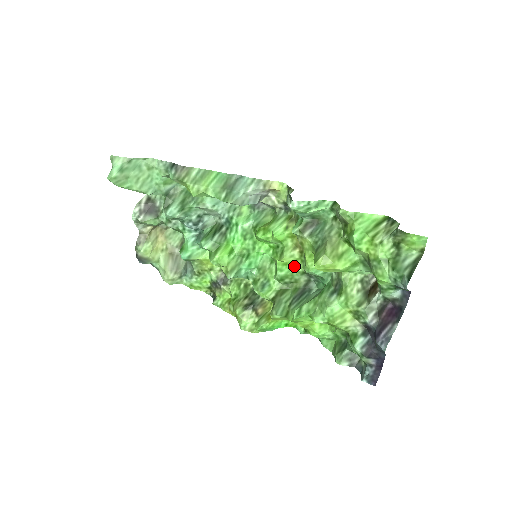
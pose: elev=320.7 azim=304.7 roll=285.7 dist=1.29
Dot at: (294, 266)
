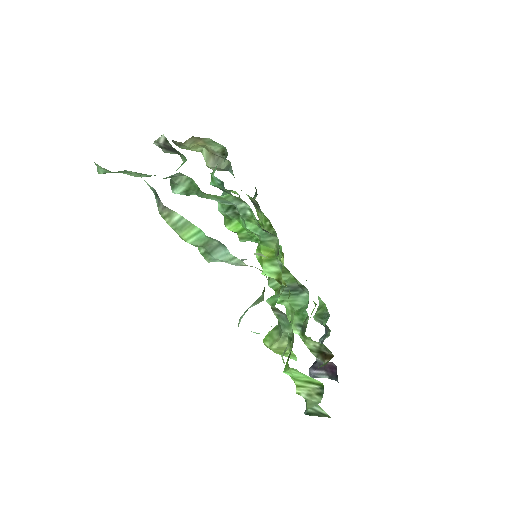
Dot at: occluded
